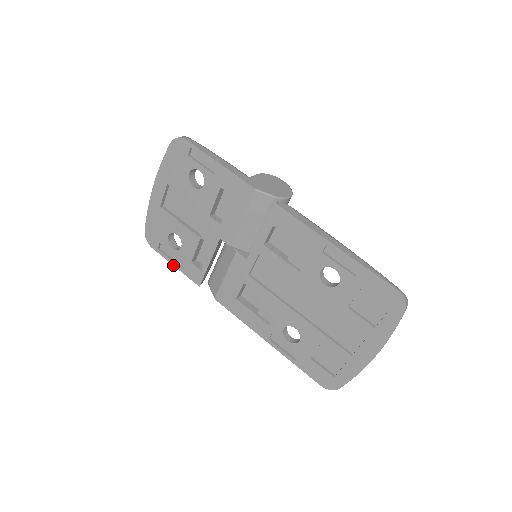
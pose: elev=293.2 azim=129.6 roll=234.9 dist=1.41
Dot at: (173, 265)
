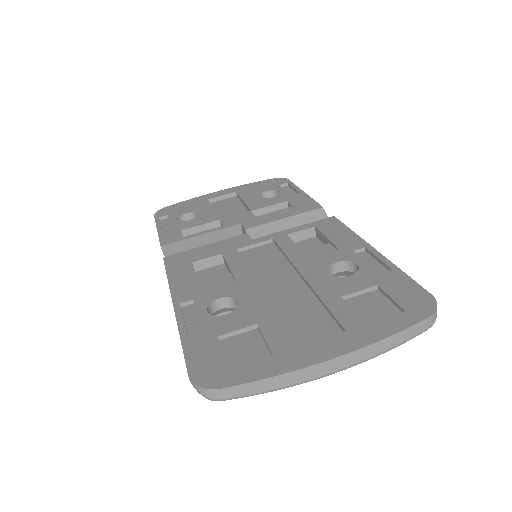
Dot at: (157, 228)
